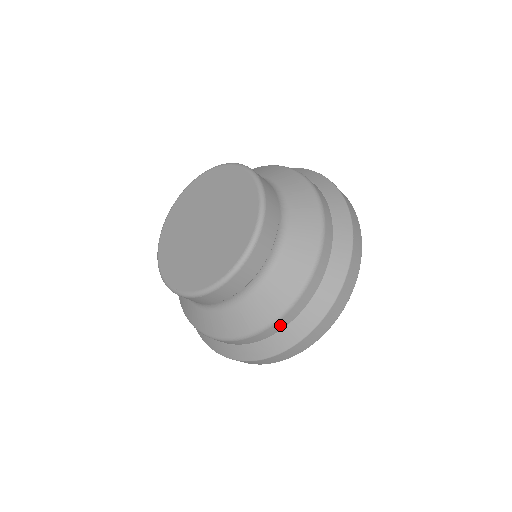
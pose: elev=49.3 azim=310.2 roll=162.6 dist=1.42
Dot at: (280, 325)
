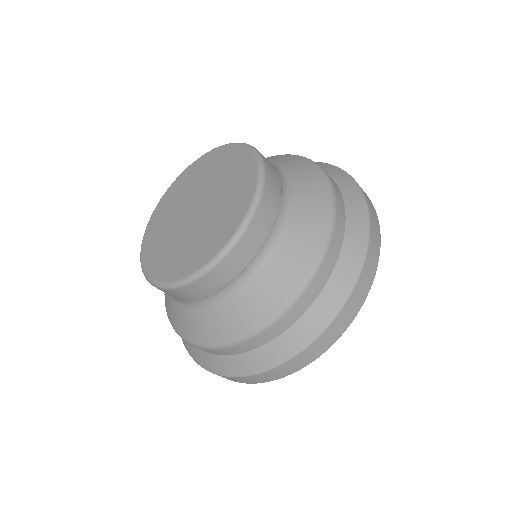
Dot at: (305, 301)
